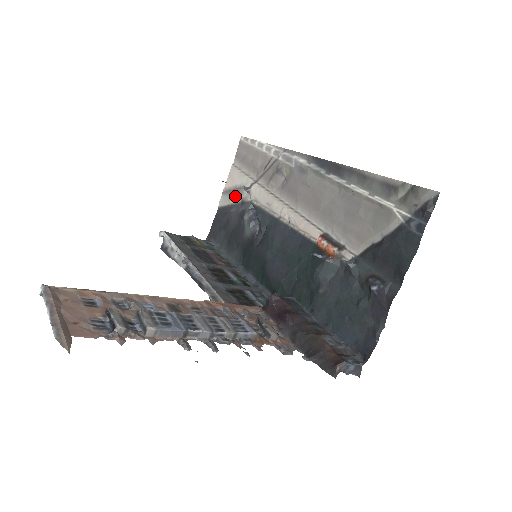
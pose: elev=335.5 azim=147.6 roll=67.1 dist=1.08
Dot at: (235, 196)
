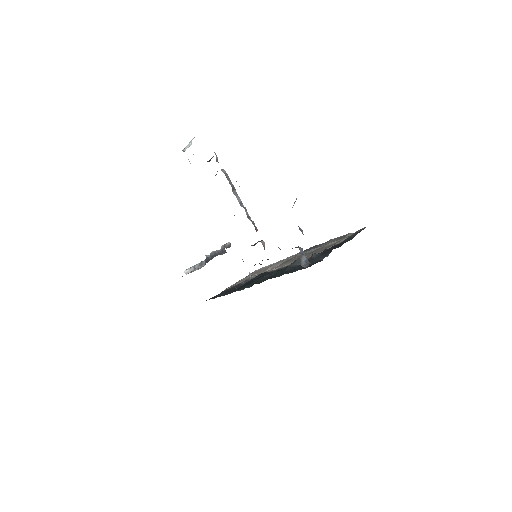
Dot at: (239, 282)
